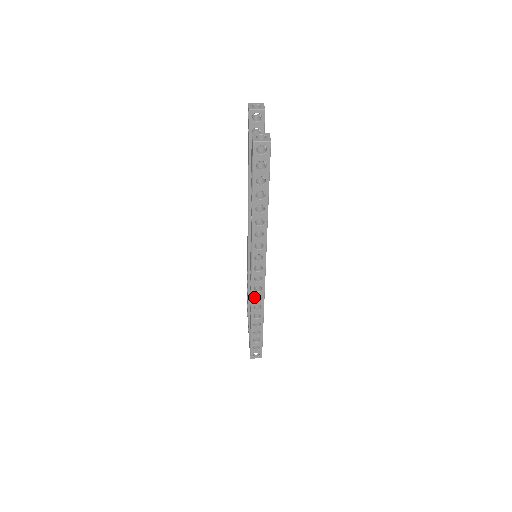
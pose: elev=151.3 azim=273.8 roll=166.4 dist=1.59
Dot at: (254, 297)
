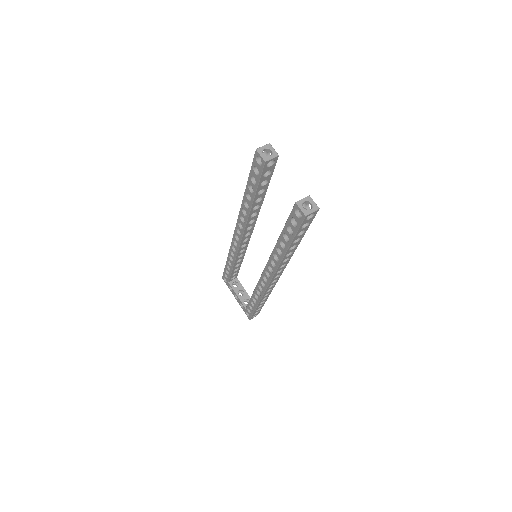
Dot at: occluded
